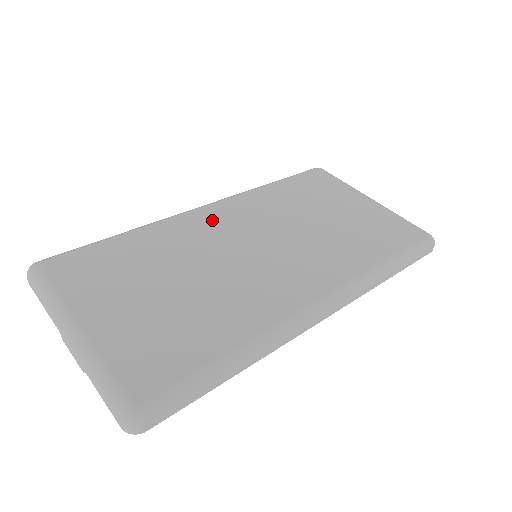
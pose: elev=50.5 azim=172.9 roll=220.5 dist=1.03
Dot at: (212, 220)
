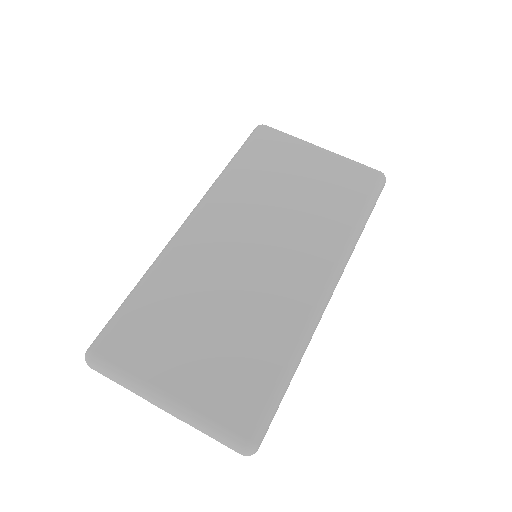
Dot at: (205, 236)
